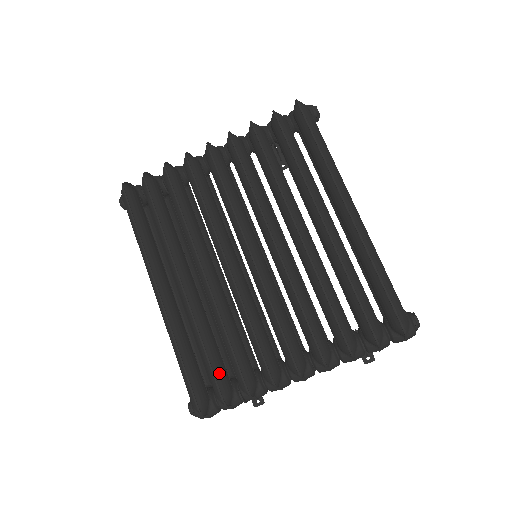
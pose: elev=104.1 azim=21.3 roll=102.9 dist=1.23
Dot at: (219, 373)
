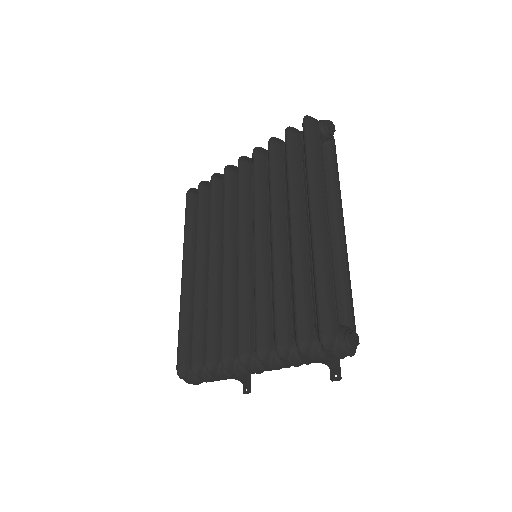
Dot at: (197, 346)
